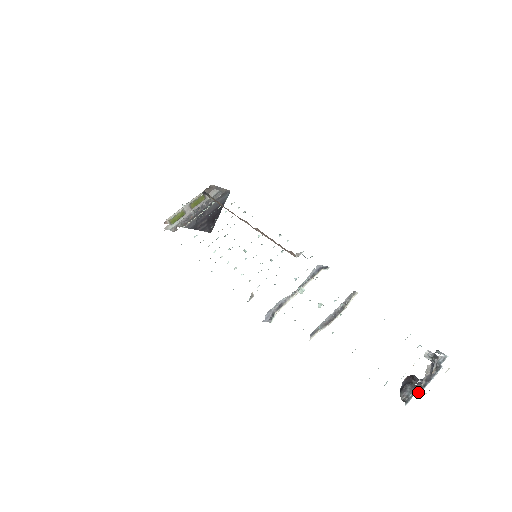
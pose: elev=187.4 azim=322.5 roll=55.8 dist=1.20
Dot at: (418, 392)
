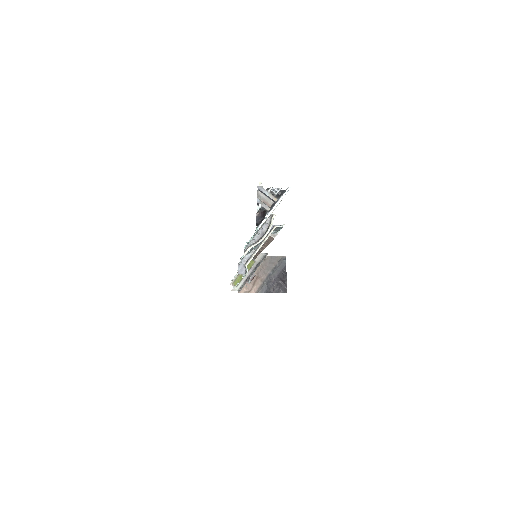
Dot at: (266, 216)
